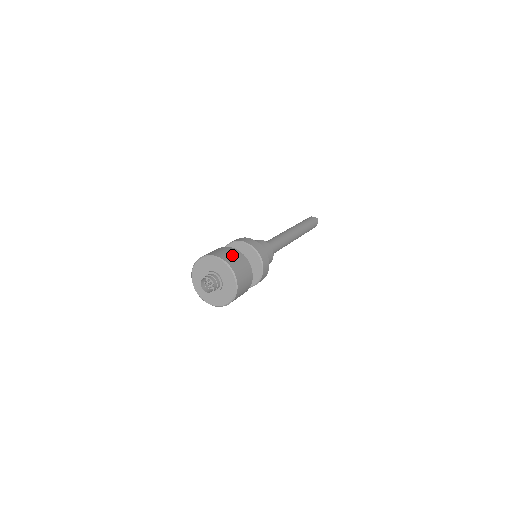
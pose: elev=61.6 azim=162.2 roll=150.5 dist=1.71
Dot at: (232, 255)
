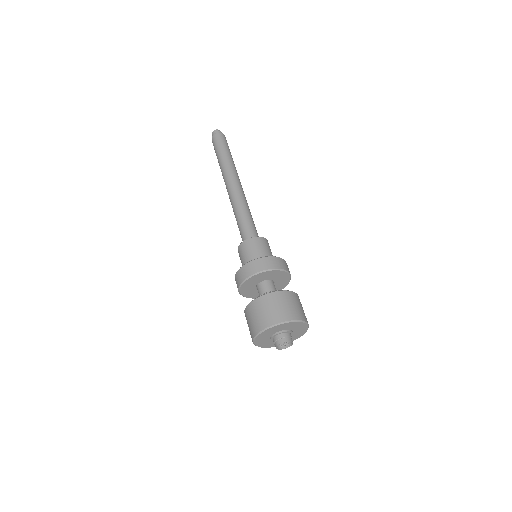
Dot at: (261, 313)
